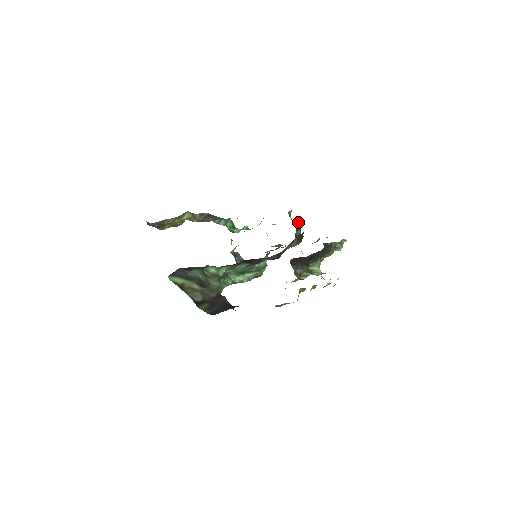
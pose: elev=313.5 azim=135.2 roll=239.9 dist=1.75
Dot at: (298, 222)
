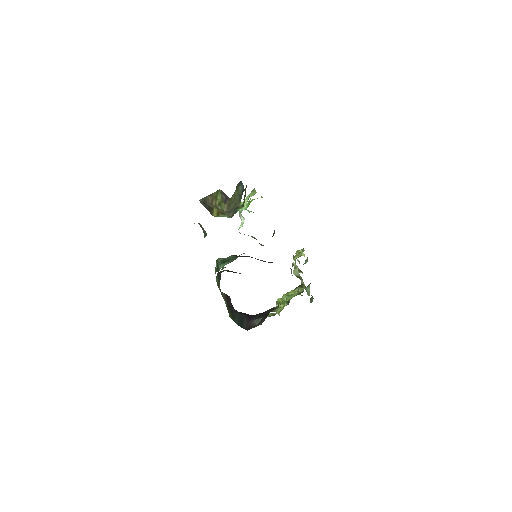
Dot at: occluded
